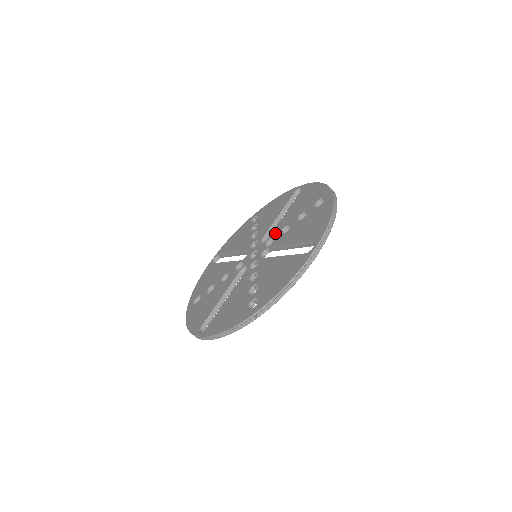
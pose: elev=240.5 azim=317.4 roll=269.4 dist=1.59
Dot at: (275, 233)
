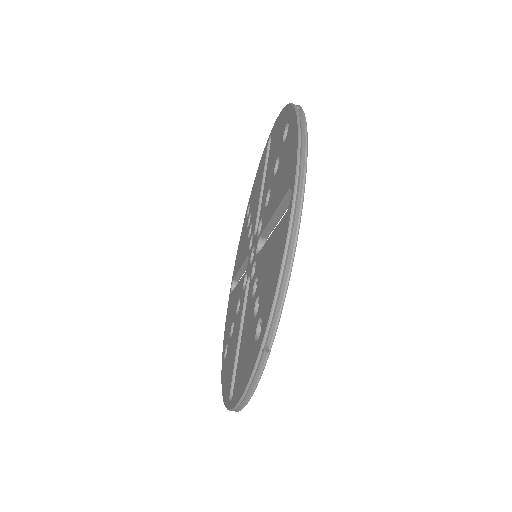
Dot at: (261, 211)
